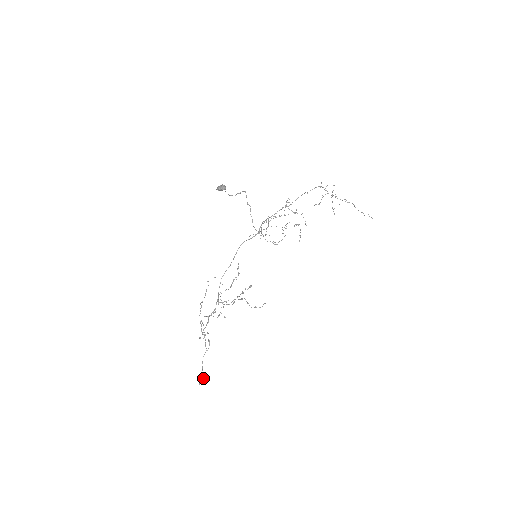
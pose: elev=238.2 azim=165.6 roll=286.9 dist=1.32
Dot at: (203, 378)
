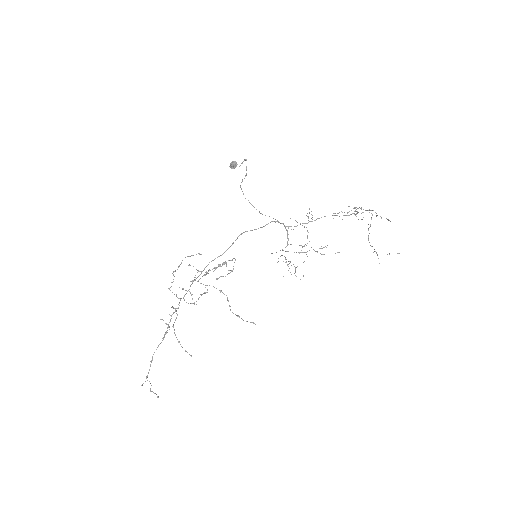
Dot at: (155, 393)
